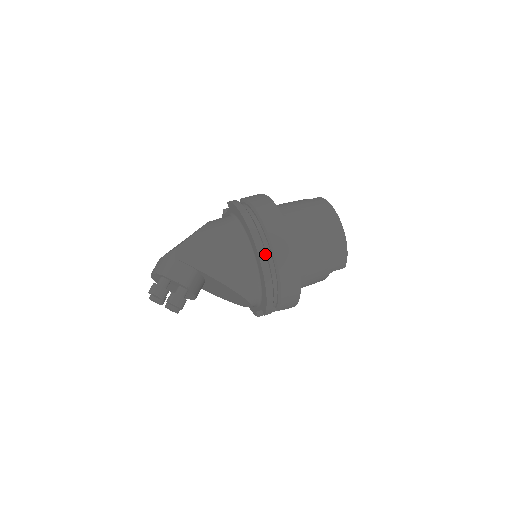
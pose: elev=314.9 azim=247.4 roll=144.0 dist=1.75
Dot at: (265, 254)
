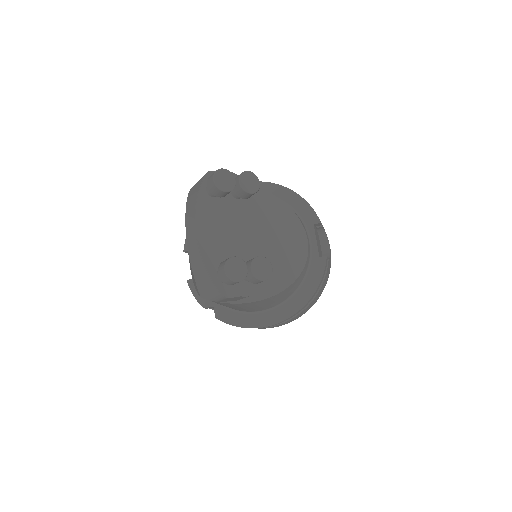
Dot at: occluded
